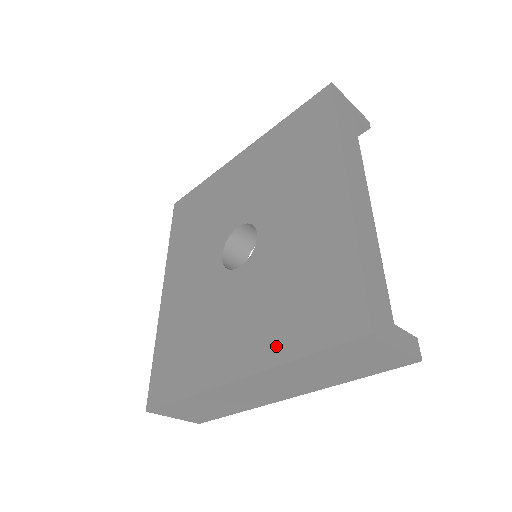
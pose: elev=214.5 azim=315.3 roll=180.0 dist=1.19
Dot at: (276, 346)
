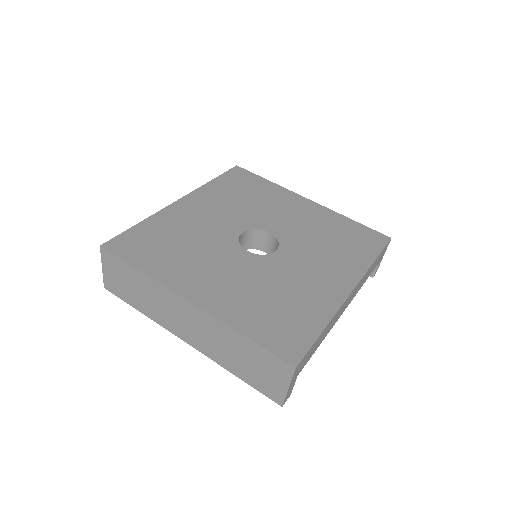
Dot at: (234, 314)
